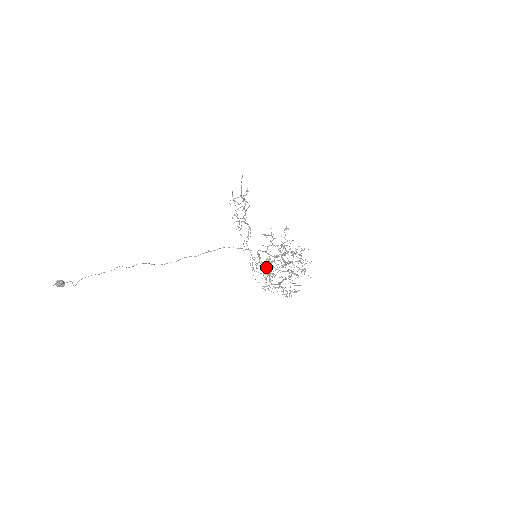
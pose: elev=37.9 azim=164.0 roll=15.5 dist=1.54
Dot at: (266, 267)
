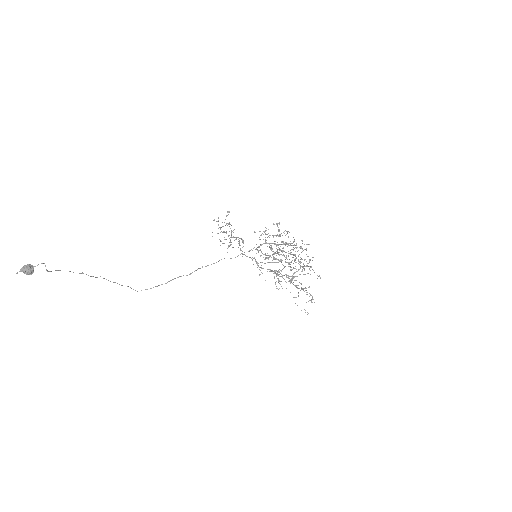
Dot at: (271, 257)
